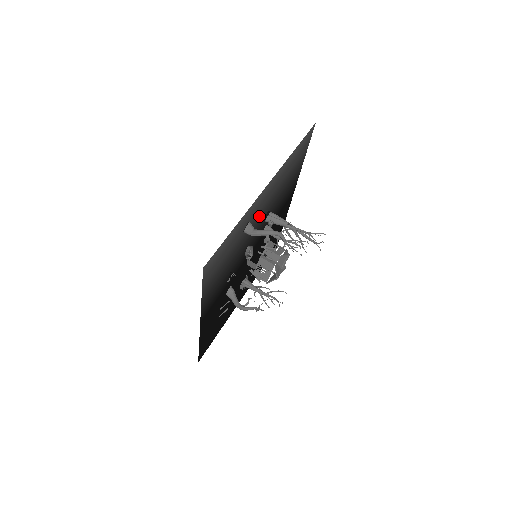
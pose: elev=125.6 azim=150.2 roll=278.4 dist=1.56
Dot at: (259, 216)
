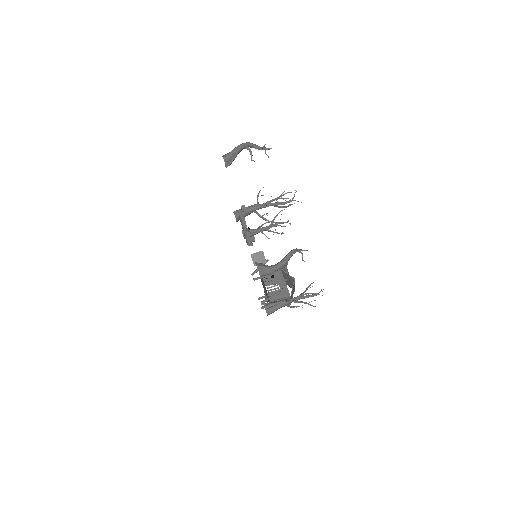
Dot at: occluded
